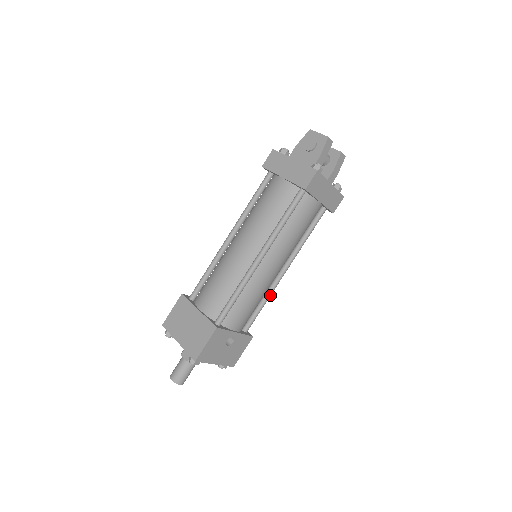
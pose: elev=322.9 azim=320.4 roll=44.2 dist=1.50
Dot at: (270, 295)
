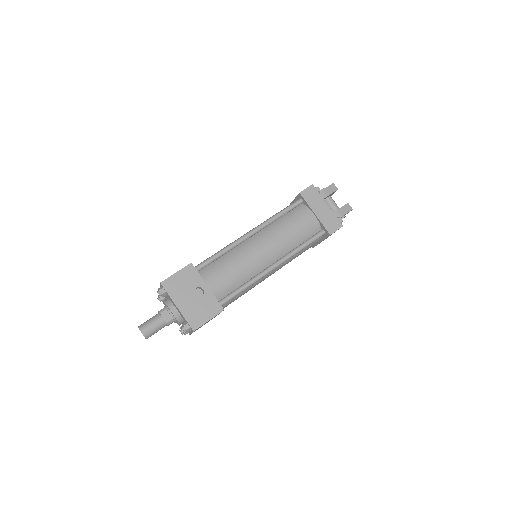
Dot at: (254, 280)
